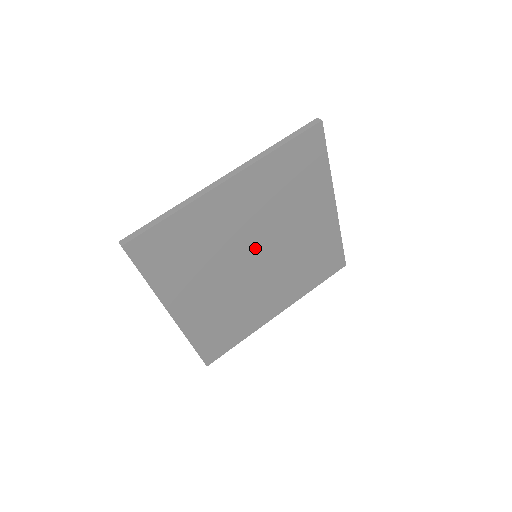
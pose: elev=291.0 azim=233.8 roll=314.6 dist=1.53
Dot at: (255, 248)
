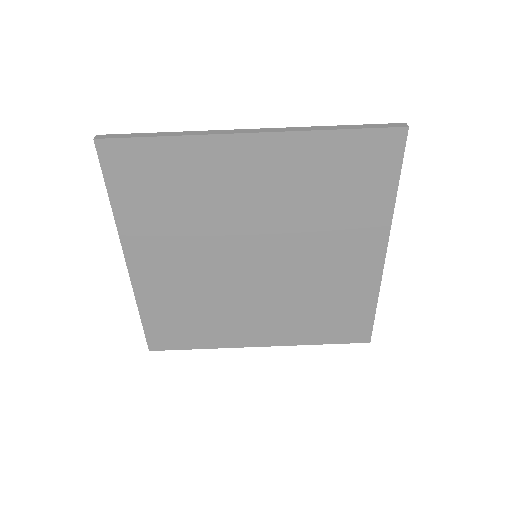
Dot at: (257, 244)
